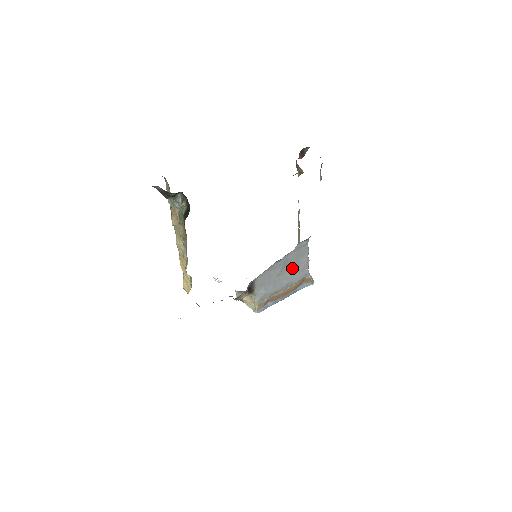
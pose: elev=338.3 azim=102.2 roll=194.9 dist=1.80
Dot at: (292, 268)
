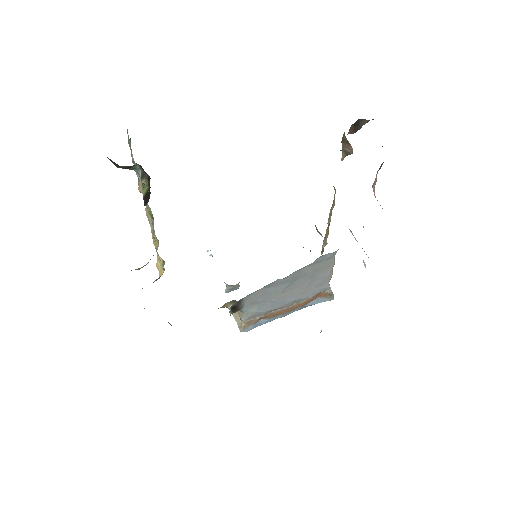
Dot at: (304, 284)
